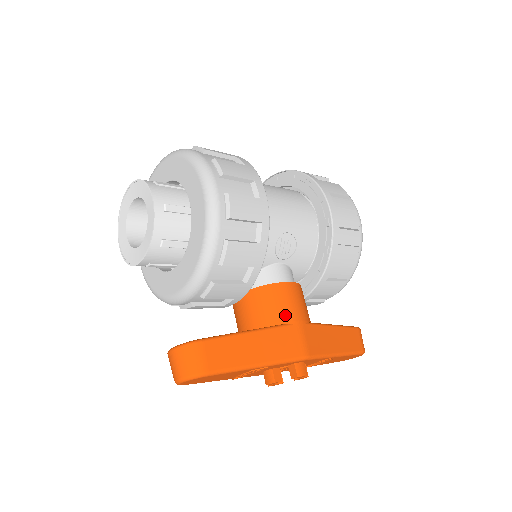
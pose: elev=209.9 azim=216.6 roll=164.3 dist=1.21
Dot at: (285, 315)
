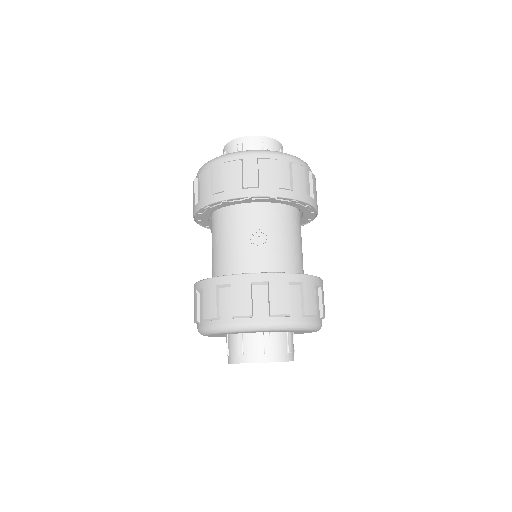
Dot at: occluded
